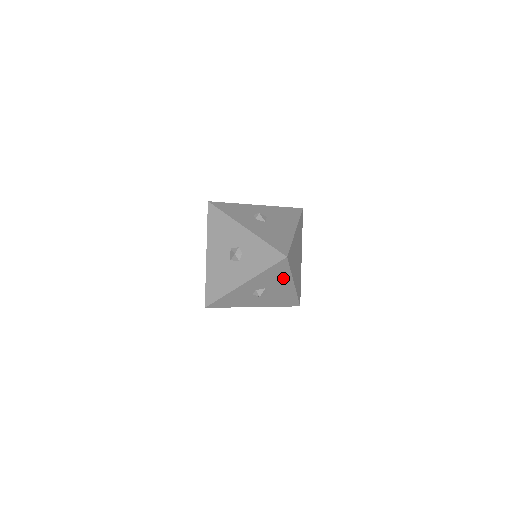
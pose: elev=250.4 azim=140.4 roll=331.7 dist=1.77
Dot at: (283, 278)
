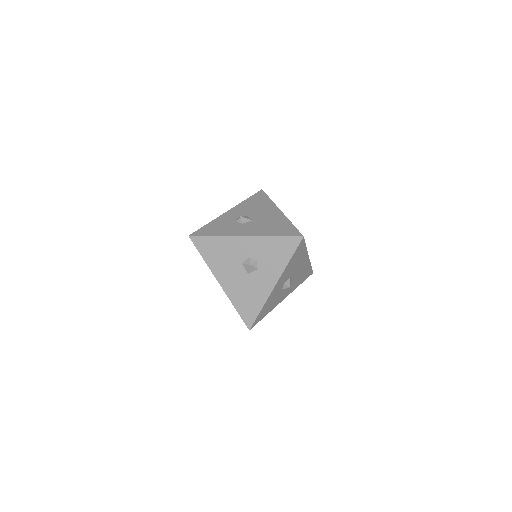
Dot at: (301, 258)
